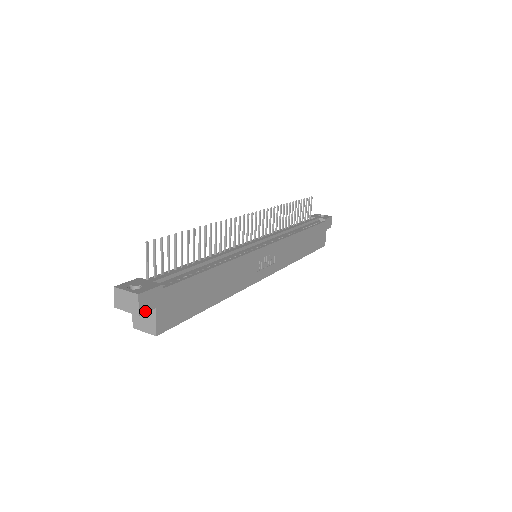
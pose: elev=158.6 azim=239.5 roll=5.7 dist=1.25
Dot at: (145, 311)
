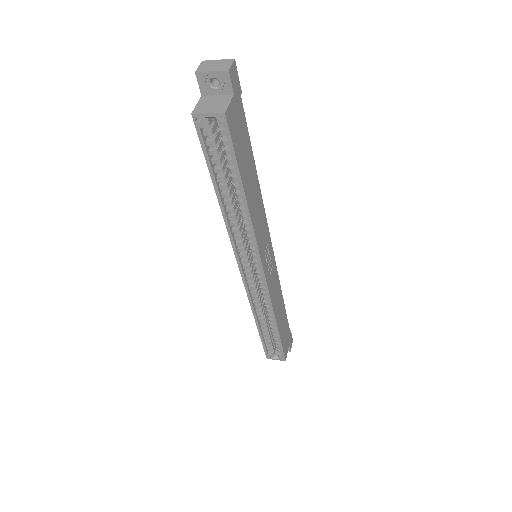
Dot at: (231, 79)
